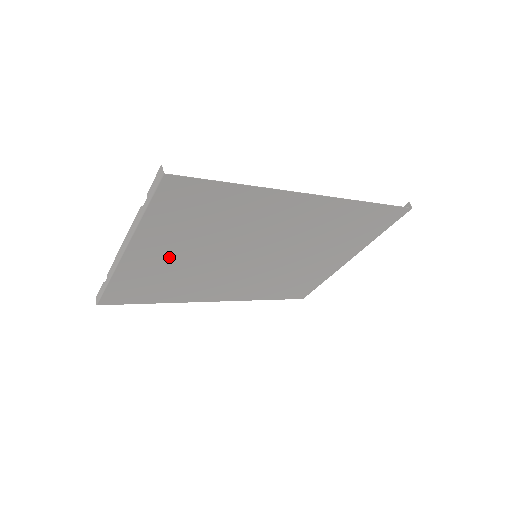
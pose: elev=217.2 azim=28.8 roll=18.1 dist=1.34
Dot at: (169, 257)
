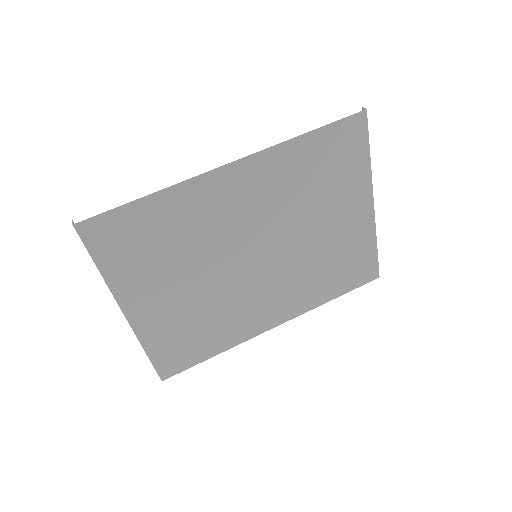
Dot at: (170, 300)
